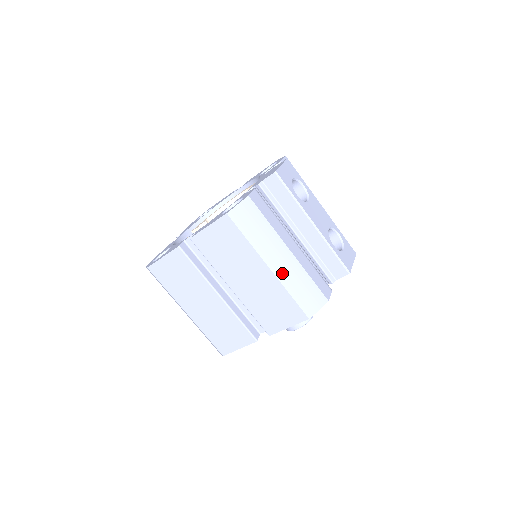
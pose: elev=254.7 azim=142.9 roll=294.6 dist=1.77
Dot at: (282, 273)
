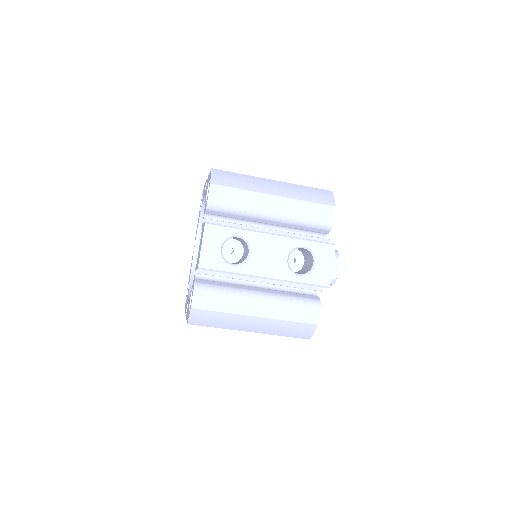
Dot at: (263, 330)
